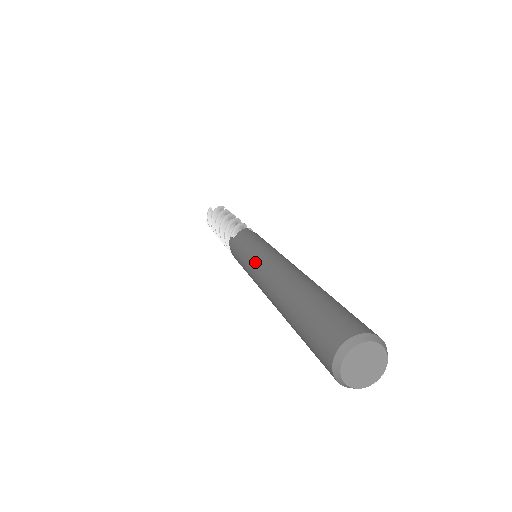
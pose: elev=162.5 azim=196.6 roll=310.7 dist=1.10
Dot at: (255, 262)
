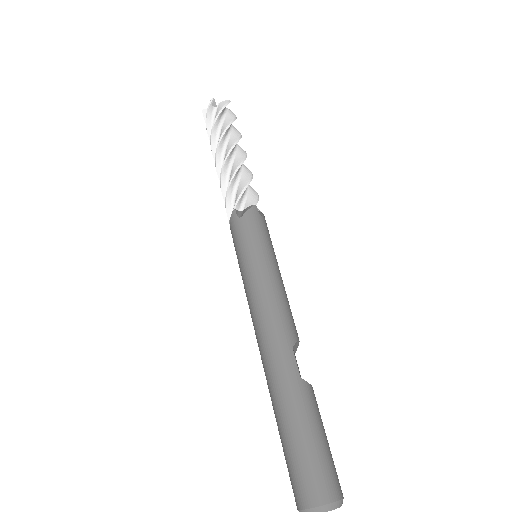
Dot at: occluded
